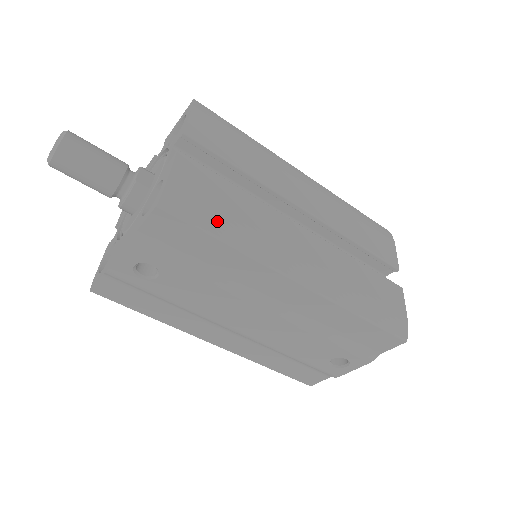
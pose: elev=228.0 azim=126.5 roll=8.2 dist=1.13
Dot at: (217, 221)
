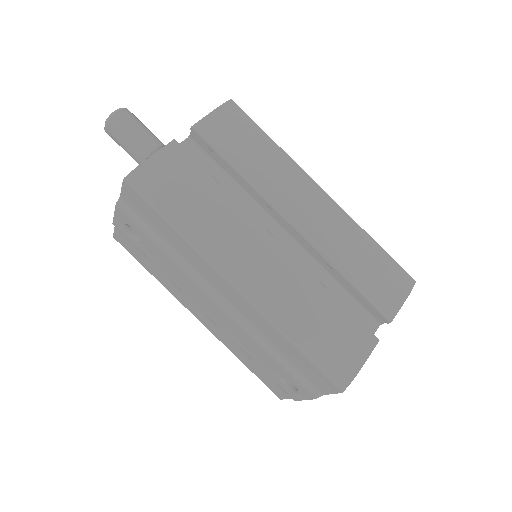
Dot at: (173, 206)
